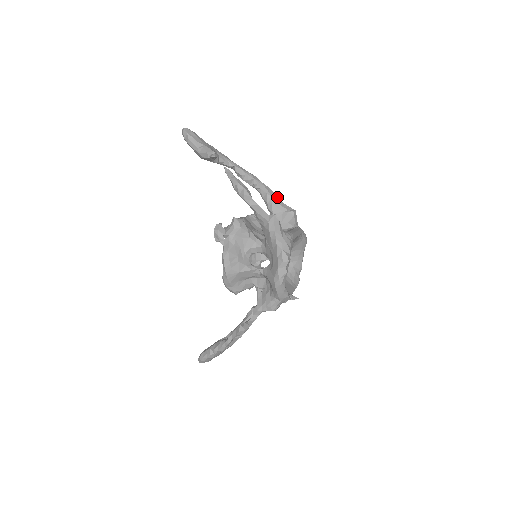
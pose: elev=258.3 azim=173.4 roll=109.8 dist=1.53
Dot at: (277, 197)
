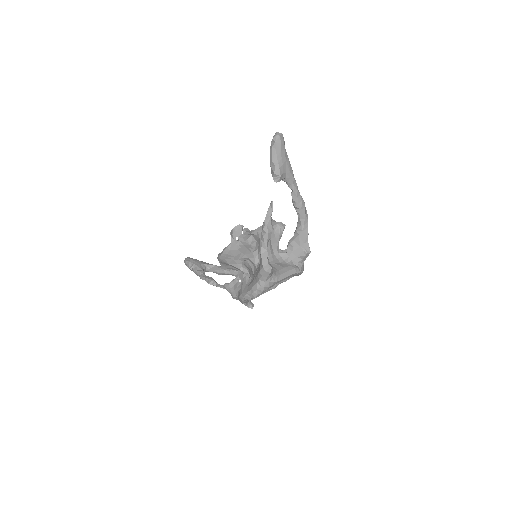
Dot at: (307, 233)
